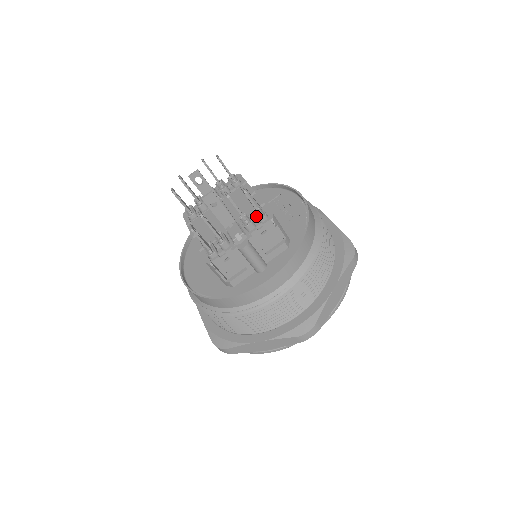
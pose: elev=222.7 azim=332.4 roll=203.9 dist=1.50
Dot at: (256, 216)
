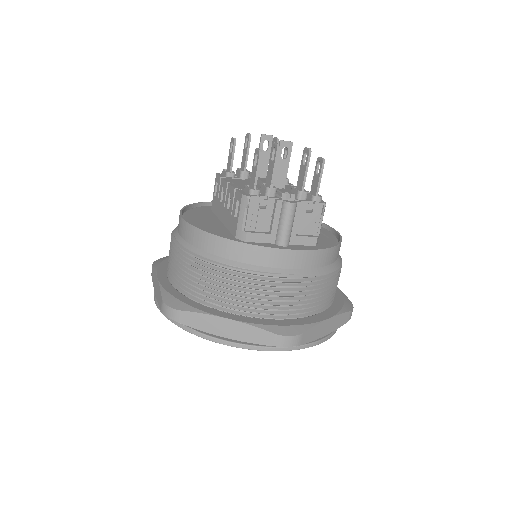
Dot at: (311, 194)
